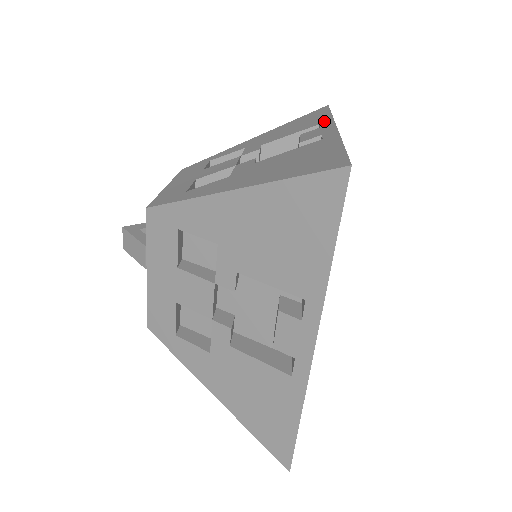
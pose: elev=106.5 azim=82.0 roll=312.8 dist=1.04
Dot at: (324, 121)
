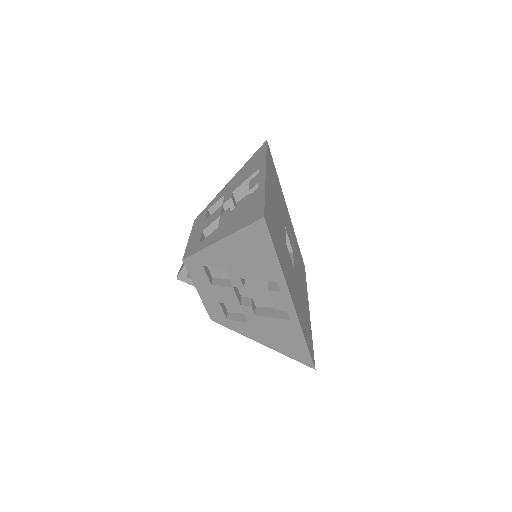
Dot at: (279, 279)
